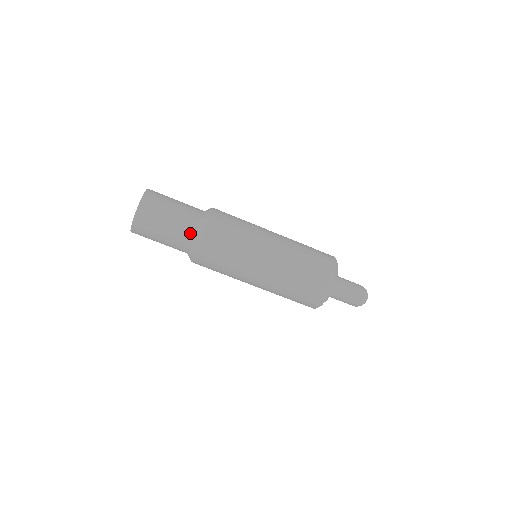
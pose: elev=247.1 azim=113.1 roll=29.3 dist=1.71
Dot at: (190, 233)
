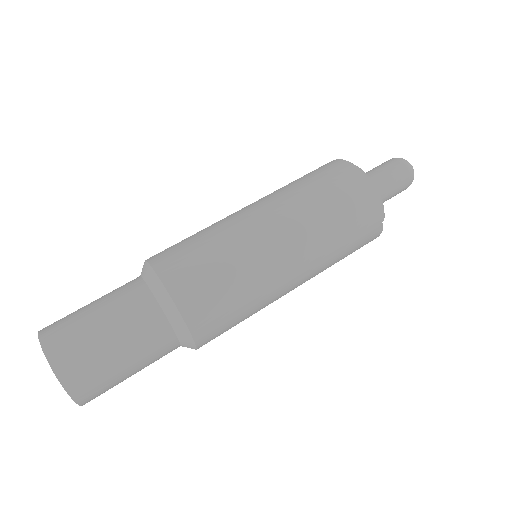
Dot at: (157, 321)
